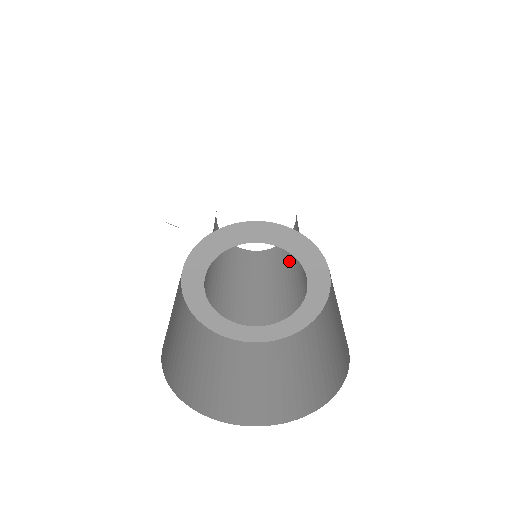
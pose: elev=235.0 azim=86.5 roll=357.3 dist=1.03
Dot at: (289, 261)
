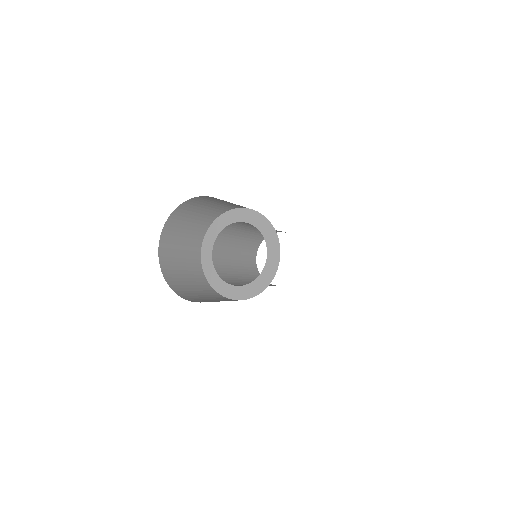
Dot at: occluded
